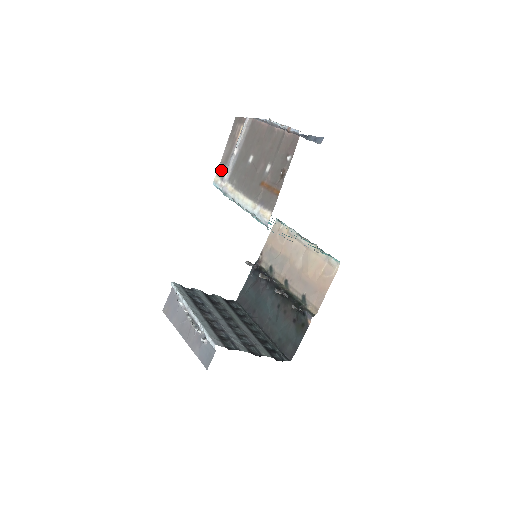
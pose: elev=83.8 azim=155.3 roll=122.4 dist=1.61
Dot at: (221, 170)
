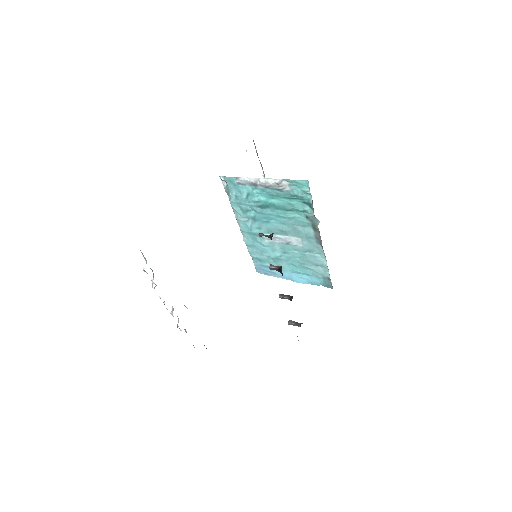
Dot at: occluded
